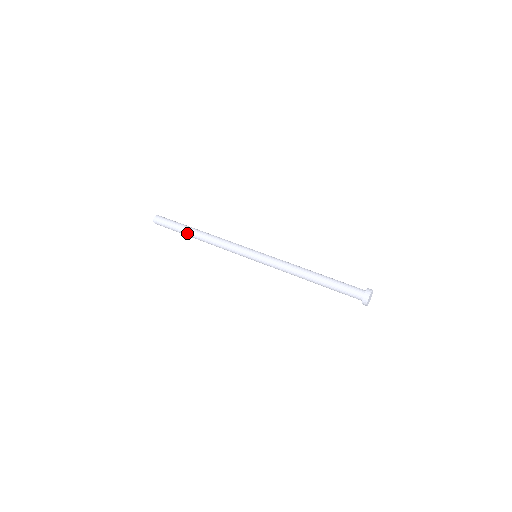
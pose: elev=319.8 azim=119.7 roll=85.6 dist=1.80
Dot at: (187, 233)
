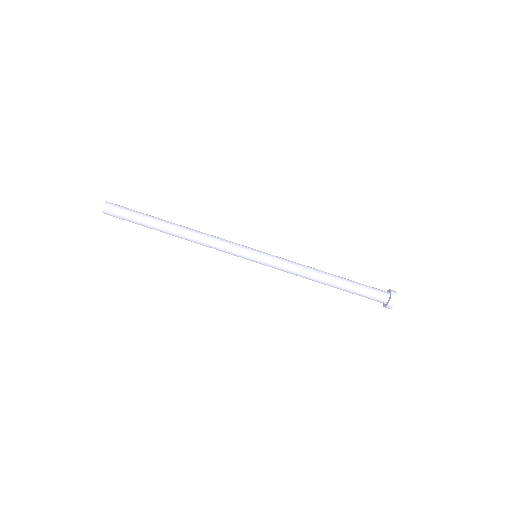
Dot at: occluded
